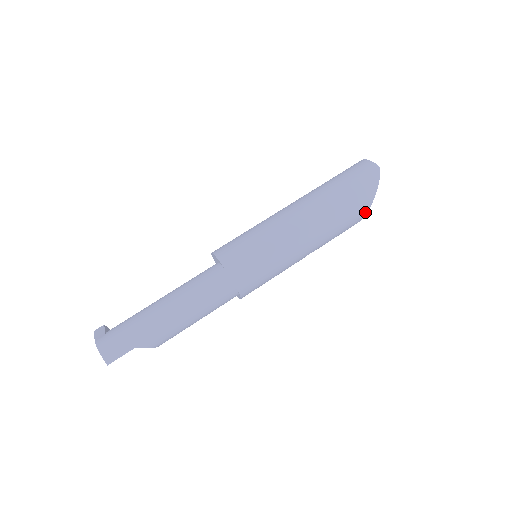
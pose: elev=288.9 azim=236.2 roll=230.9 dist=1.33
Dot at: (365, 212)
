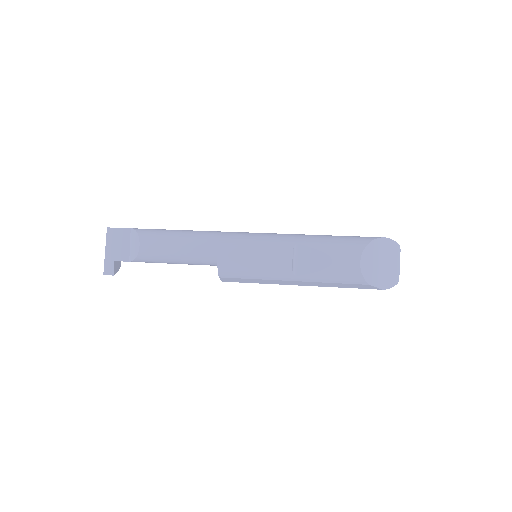
Dot at: (370, 240)
